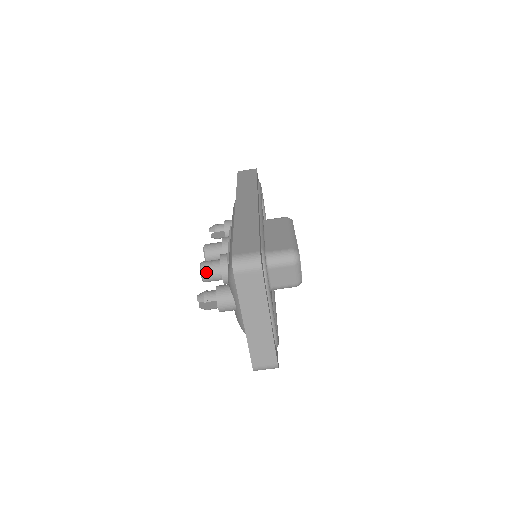
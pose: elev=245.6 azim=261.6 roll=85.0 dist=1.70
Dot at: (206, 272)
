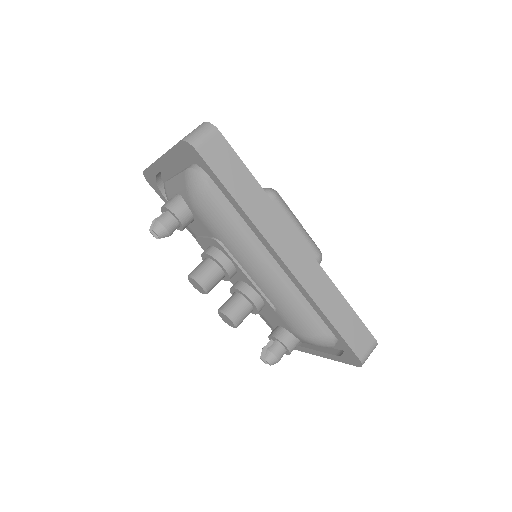
Dot at: occluded
